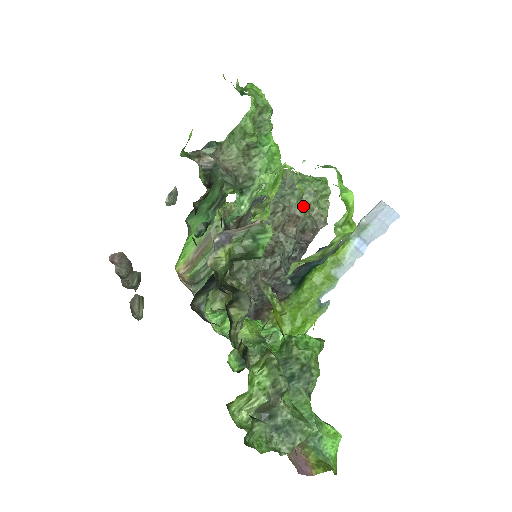
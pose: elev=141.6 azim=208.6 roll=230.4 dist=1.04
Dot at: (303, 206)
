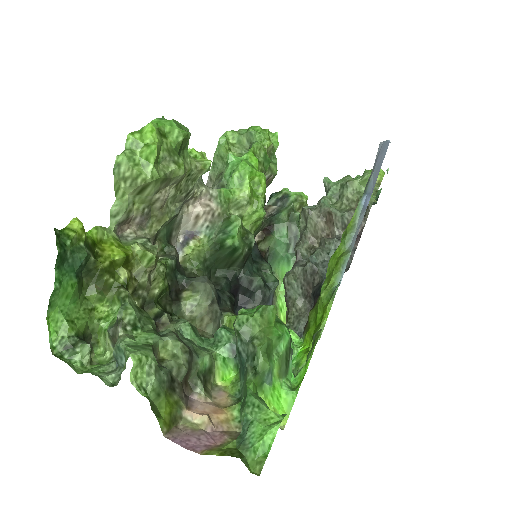
Dot at: (341, 203)
